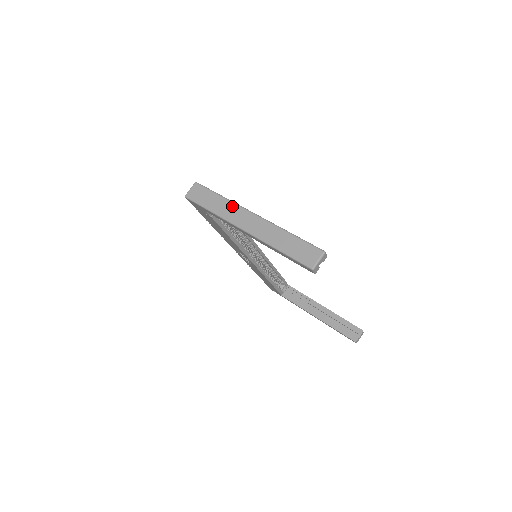
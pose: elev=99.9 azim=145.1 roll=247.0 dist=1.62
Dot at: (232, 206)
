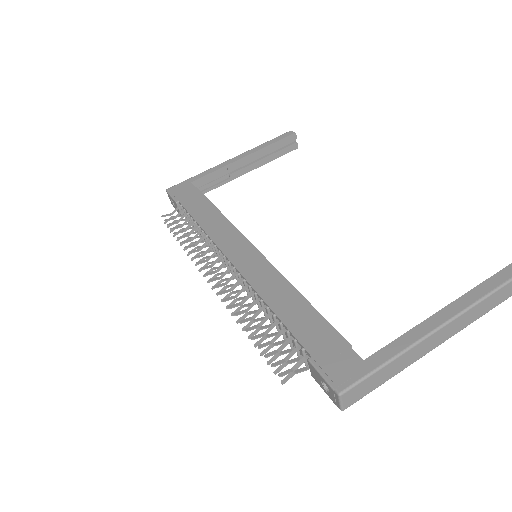
Dot at: (413, 351)
